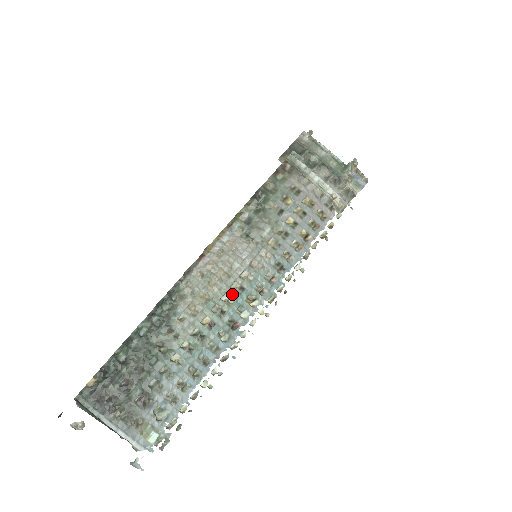
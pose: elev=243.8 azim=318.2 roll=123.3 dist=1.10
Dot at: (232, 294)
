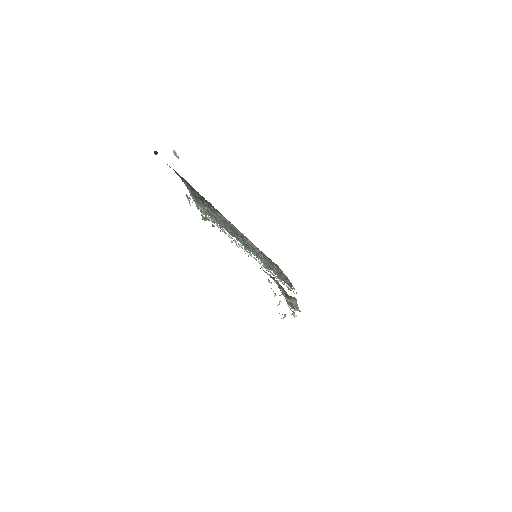
Dot at: (248, 242)
